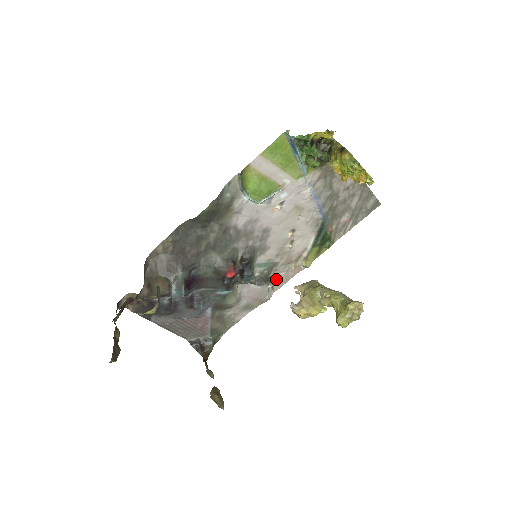
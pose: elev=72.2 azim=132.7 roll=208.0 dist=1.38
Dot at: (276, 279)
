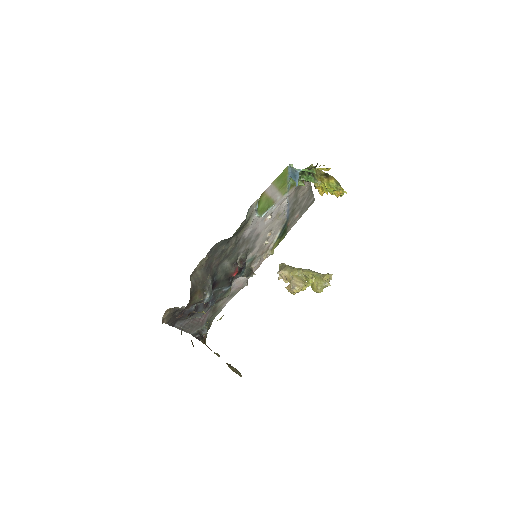
Dot at: occluded
